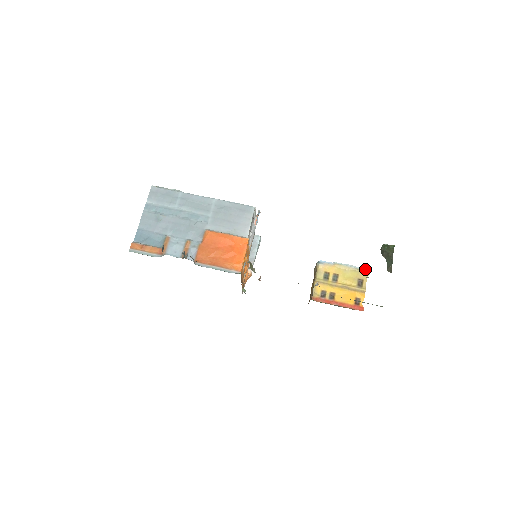
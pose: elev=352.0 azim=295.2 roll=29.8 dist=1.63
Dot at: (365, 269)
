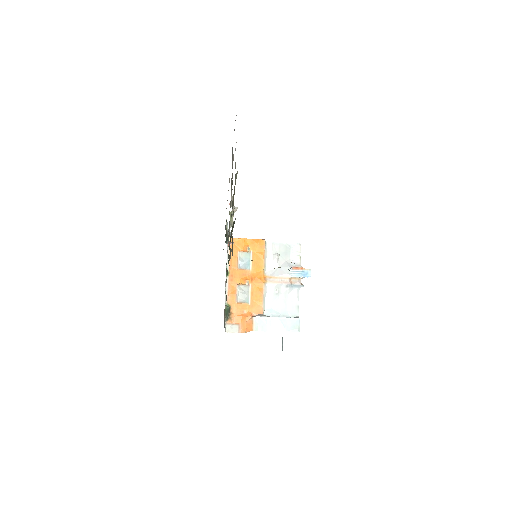
Dot at: occluded
